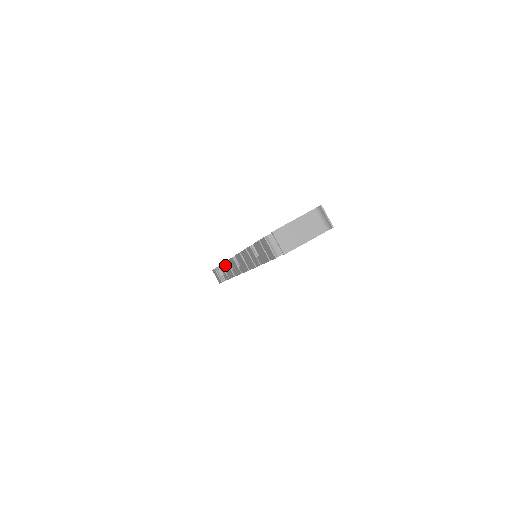
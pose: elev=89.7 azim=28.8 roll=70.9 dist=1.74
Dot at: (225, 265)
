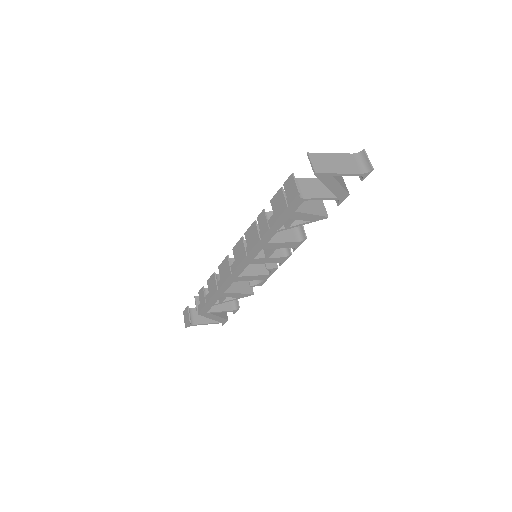
Dot at: (209, 281)
